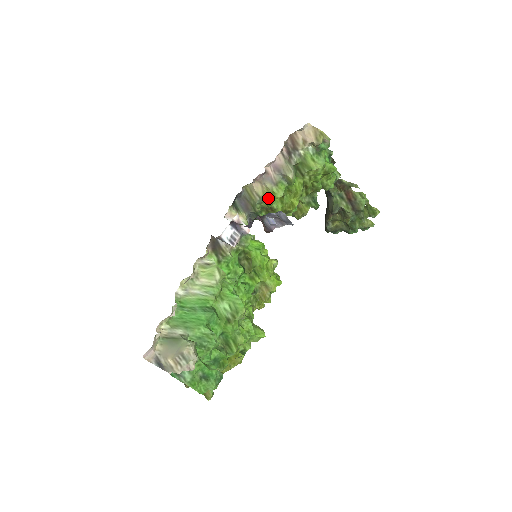
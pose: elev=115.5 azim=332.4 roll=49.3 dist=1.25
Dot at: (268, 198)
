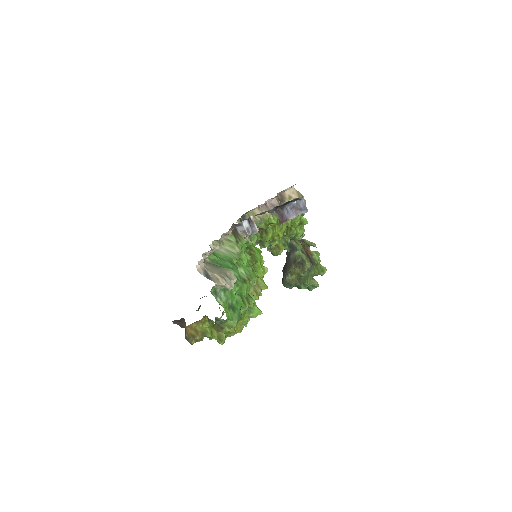
Dot at: (266, 221)
